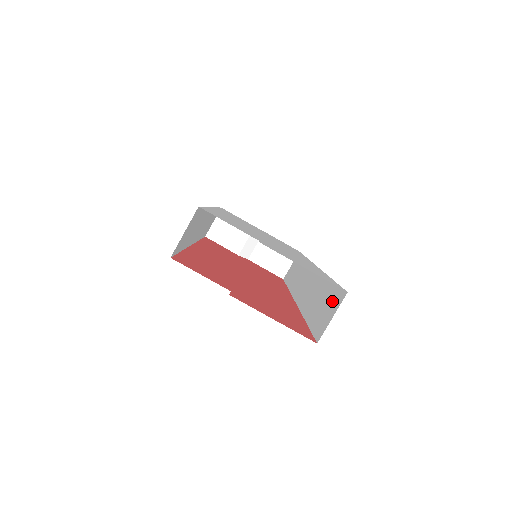
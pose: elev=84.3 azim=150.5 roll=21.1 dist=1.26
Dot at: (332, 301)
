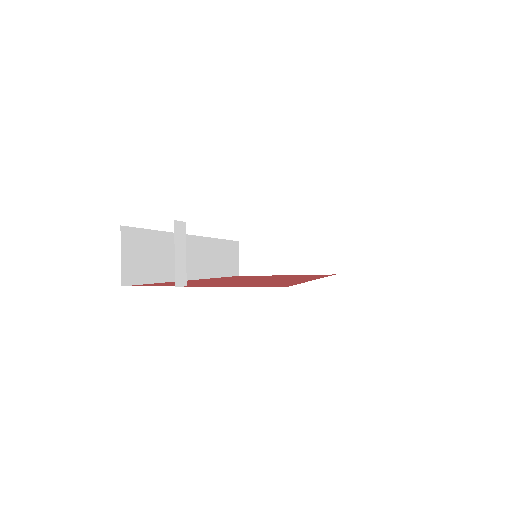
Dot at: occluded
